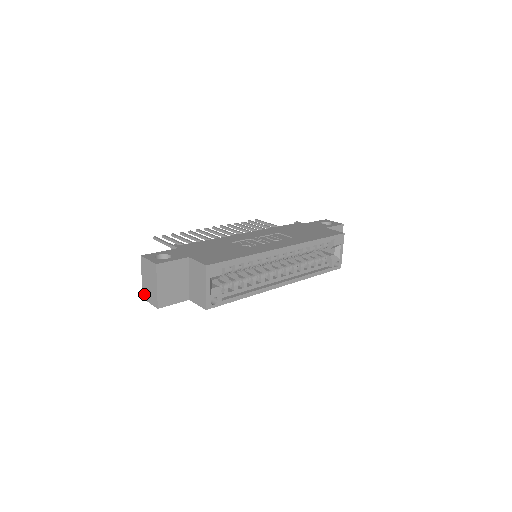
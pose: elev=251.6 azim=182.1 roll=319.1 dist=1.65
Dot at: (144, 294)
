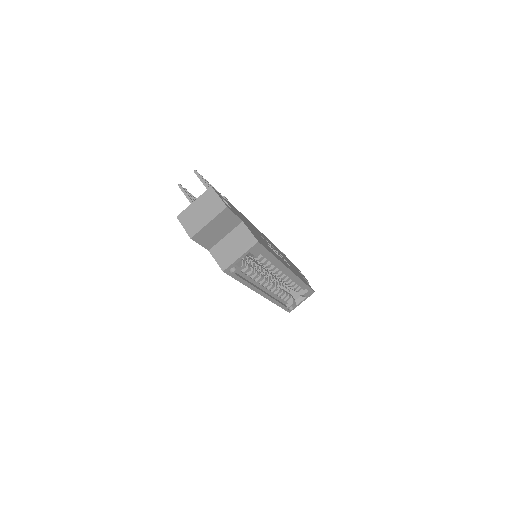
Dot at: (183, 215)
